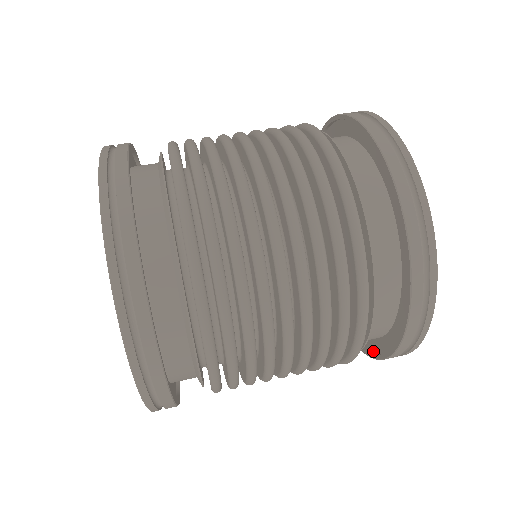
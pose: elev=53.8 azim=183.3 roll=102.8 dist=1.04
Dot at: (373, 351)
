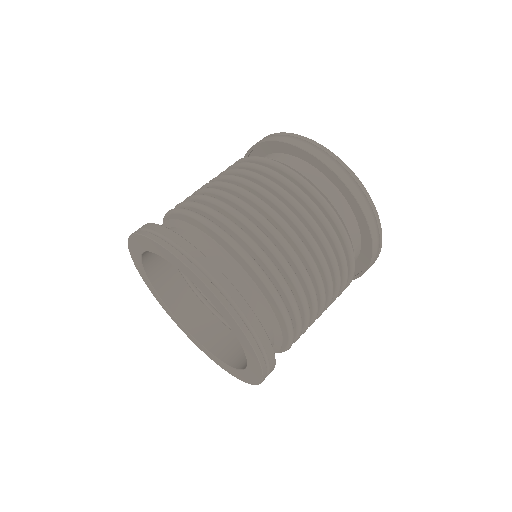
Dot at: occluded
